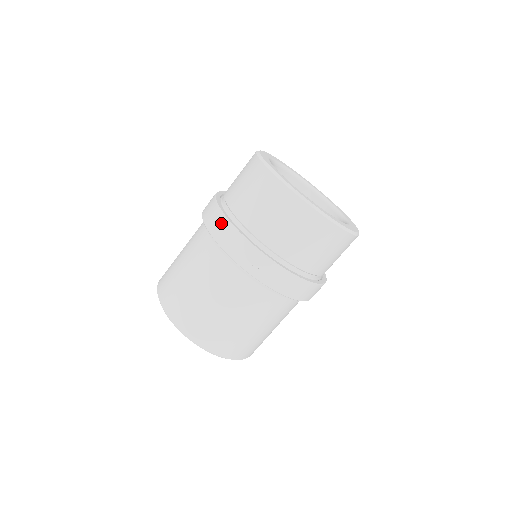
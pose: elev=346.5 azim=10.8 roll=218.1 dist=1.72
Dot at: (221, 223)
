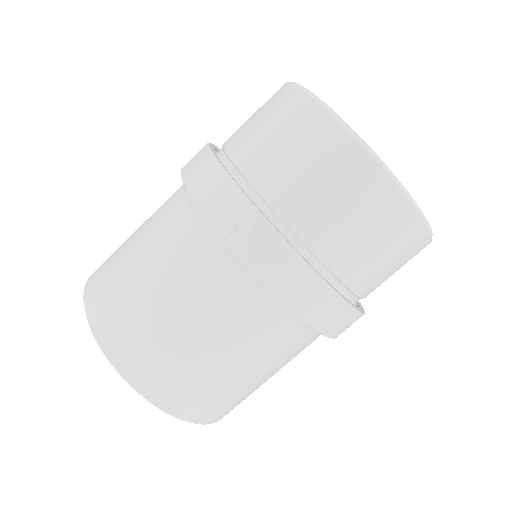
Dot at: (206, 167)
